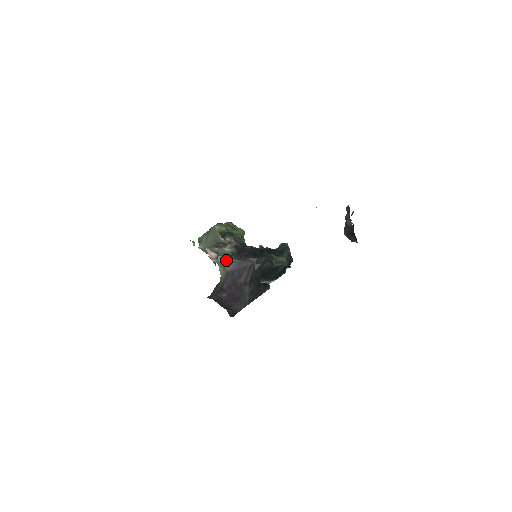
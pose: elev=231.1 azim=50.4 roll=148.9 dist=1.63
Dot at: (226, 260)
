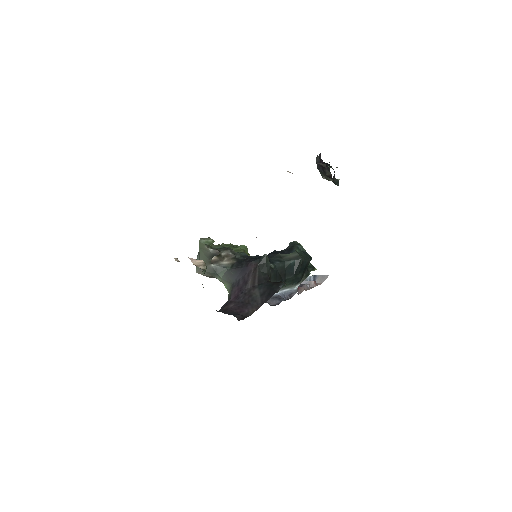
Dot at: (227, 273)
